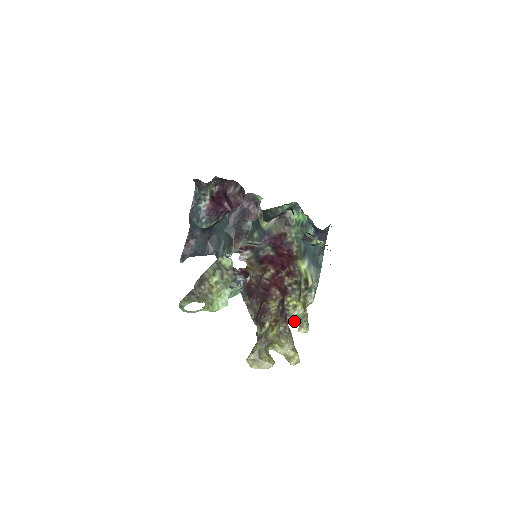
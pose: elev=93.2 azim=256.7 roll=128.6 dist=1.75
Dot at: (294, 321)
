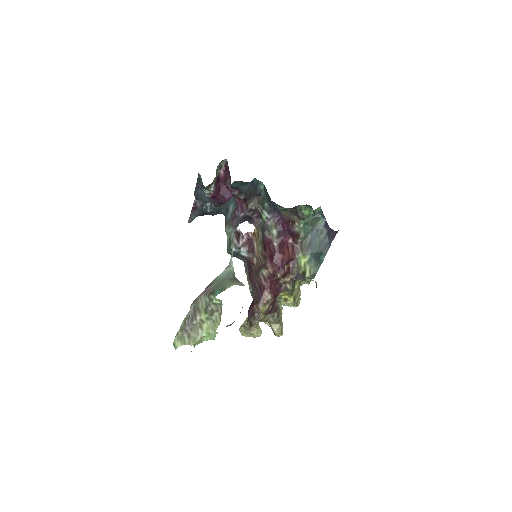
Dot at: occluded
